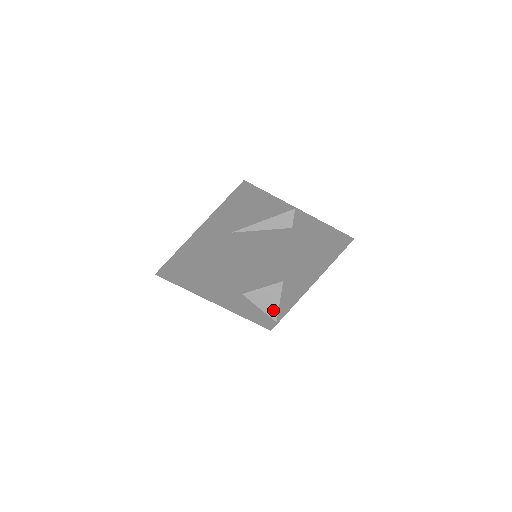
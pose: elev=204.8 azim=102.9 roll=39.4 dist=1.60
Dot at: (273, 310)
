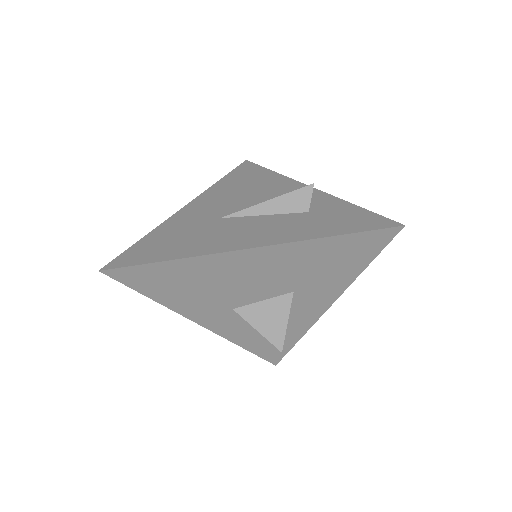
Dot at: (277, 334)
